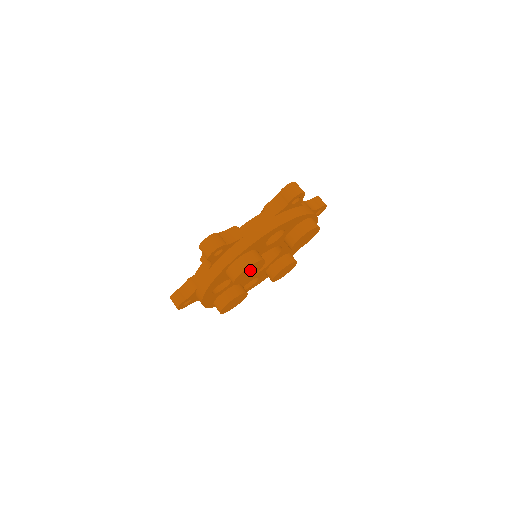
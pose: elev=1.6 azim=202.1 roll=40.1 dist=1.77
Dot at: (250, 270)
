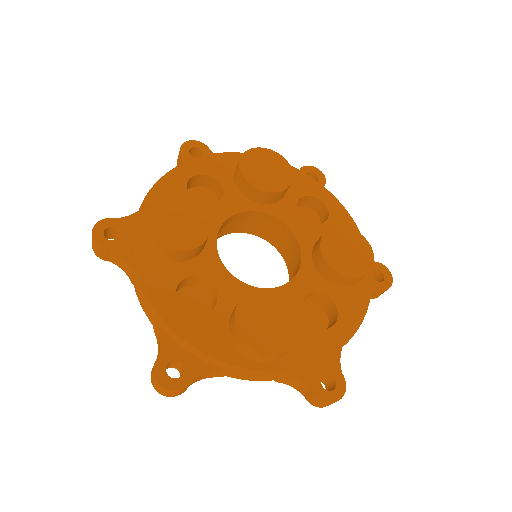
Dot at: (173, 217)
